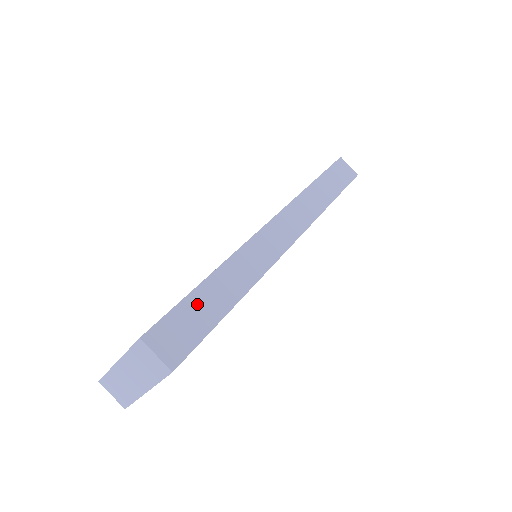
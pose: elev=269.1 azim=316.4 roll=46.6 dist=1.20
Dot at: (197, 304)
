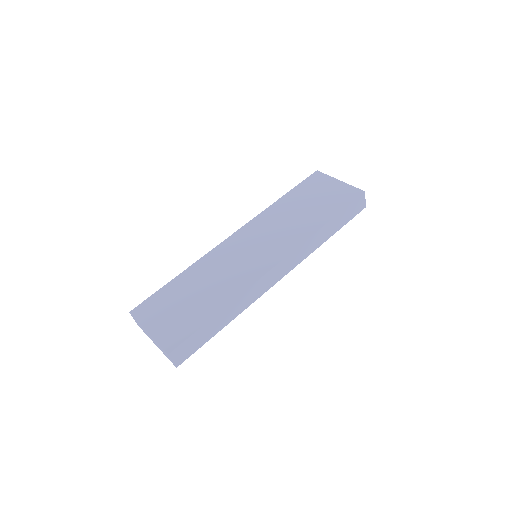
Dot at: (204, 331)
